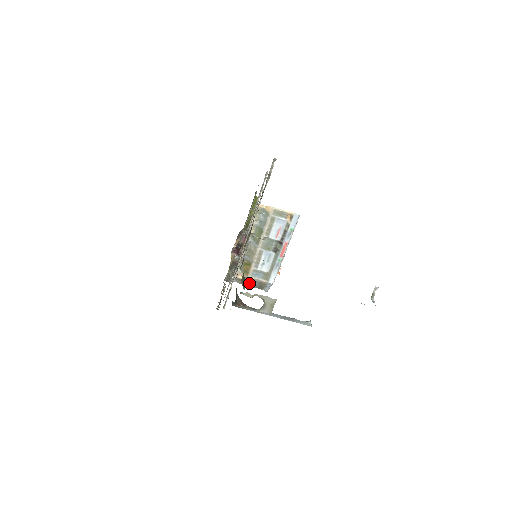
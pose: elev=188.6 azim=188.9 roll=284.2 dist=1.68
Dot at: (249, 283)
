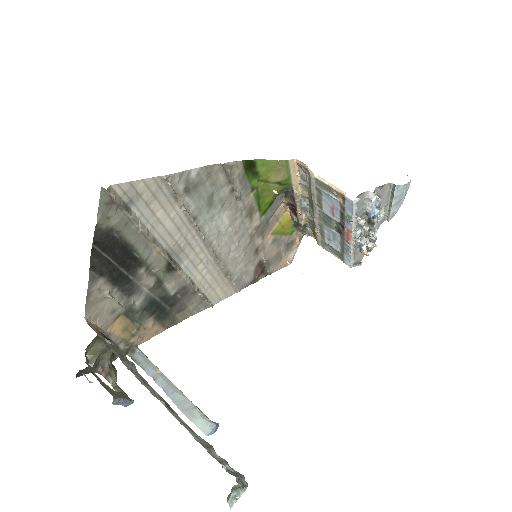
Dot at: occluded
